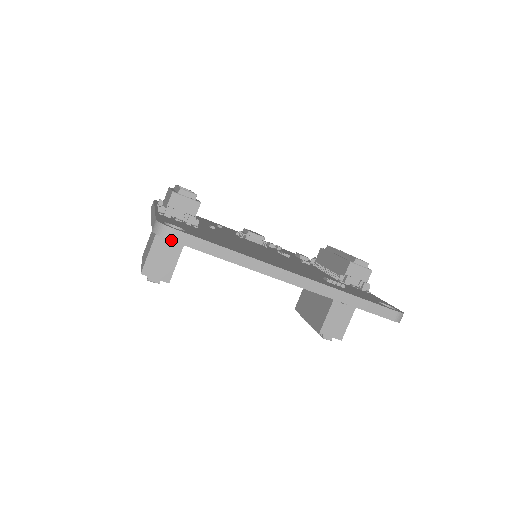
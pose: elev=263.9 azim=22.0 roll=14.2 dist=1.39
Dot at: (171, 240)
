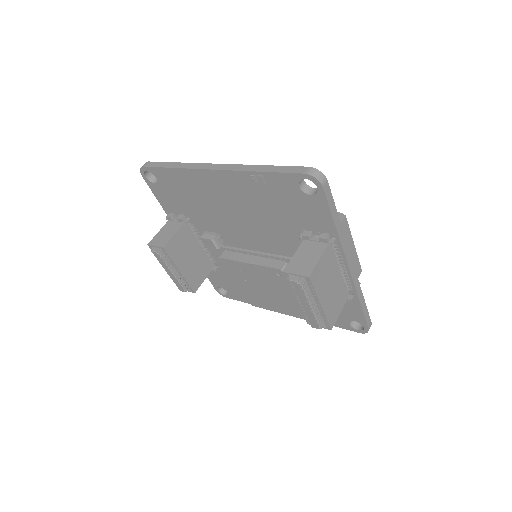
Dot at: (144, 166)
